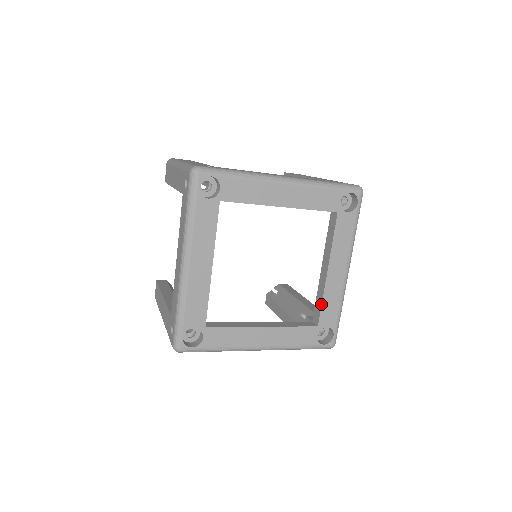
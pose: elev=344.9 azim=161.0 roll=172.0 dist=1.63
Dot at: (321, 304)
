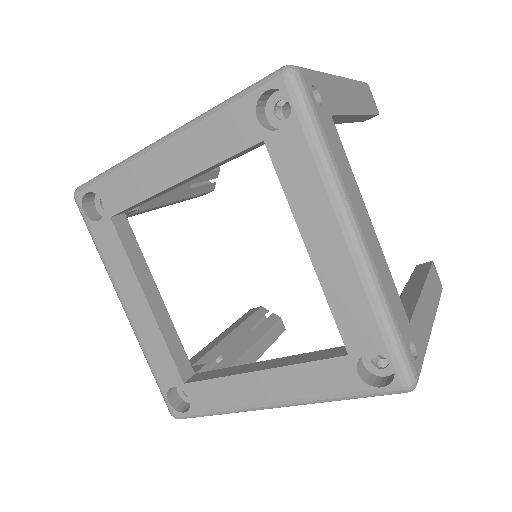
Dot at: (212, 378)
